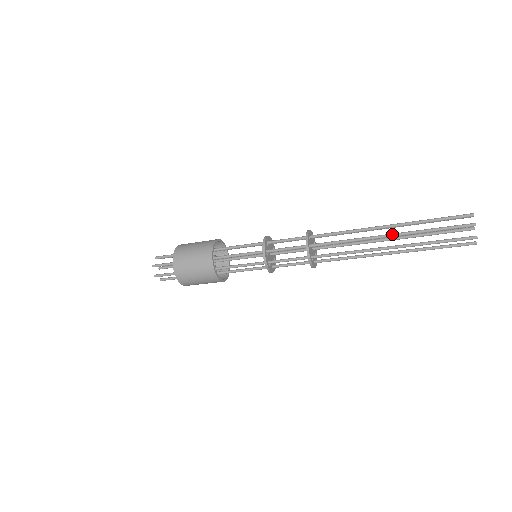
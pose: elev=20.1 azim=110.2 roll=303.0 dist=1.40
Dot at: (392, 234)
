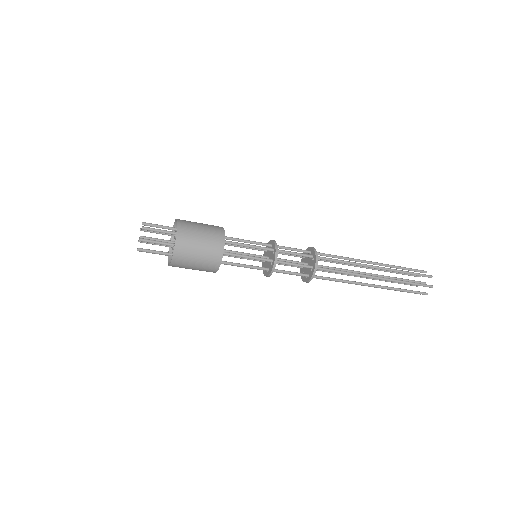
Dot at: occluded
